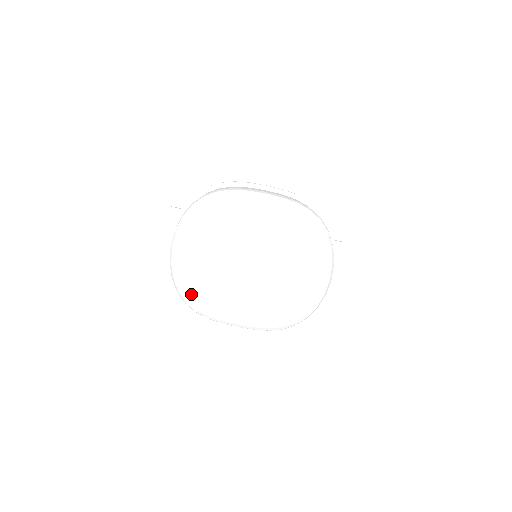
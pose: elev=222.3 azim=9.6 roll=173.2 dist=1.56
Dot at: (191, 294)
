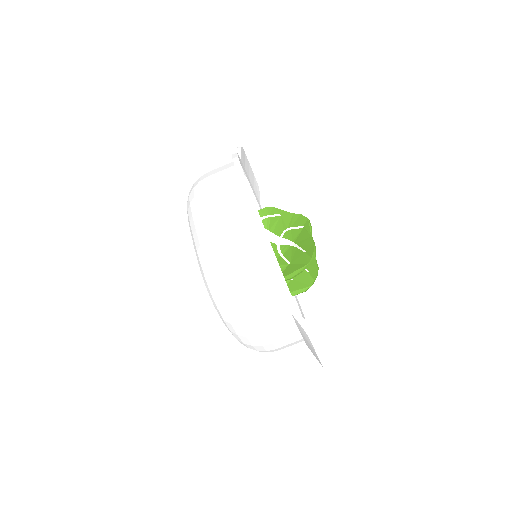
Dot at: occluded
